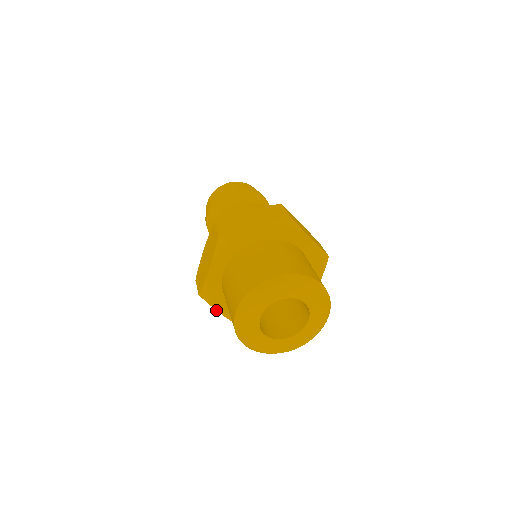
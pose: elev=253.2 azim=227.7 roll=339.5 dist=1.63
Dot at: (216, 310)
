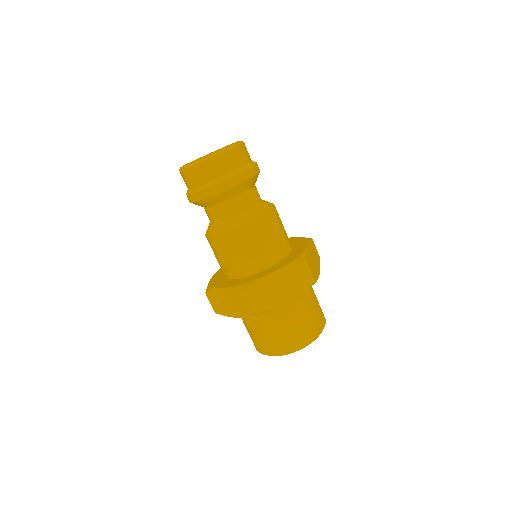
Dot at: occluded
